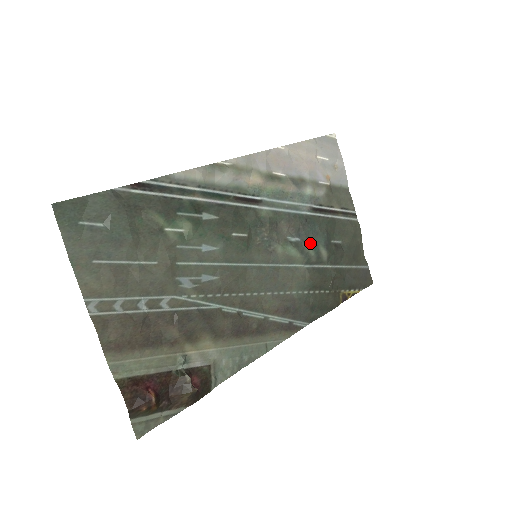
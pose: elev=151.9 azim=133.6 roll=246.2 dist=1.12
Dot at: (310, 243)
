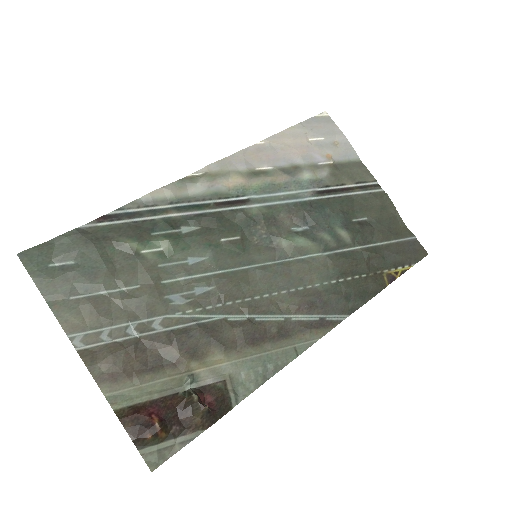
Dot at: (322, 228)
